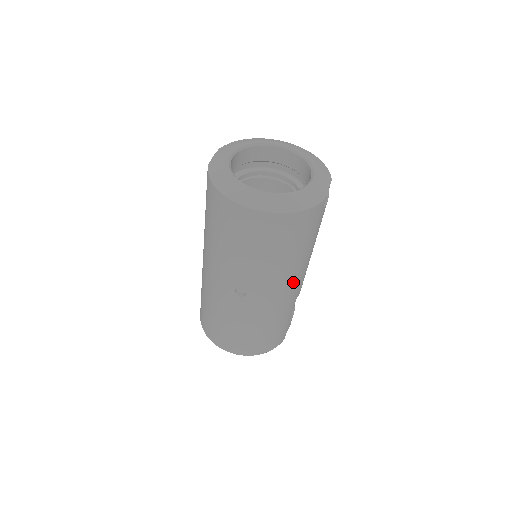
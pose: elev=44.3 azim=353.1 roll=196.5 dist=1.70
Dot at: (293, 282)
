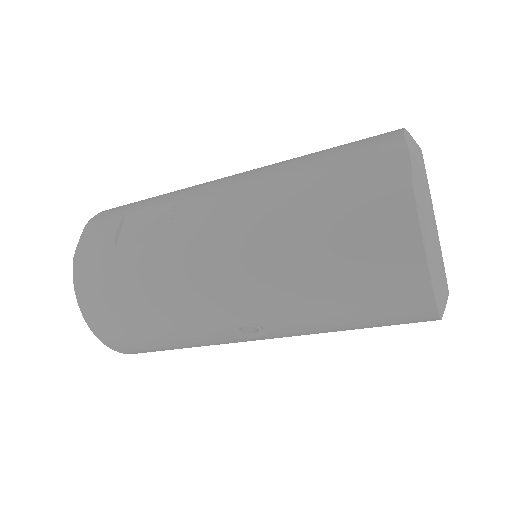
Dot at: occluded
